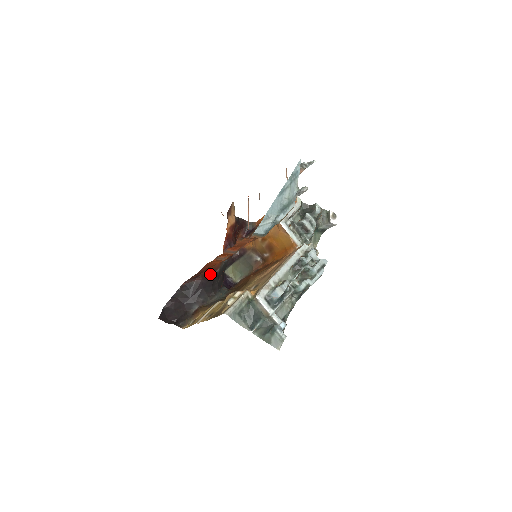
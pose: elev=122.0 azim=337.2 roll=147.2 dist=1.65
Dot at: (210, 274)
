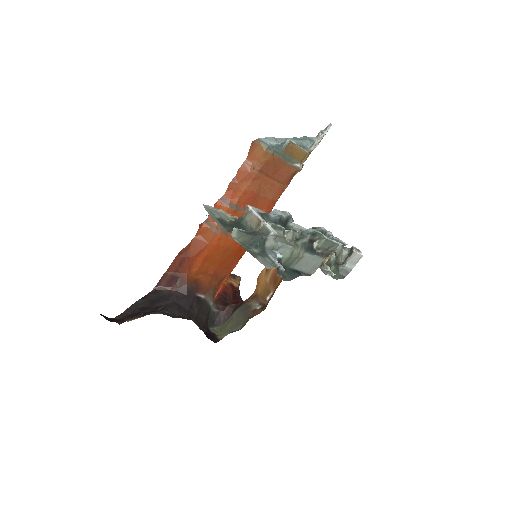
Dot at: (191, 288)
